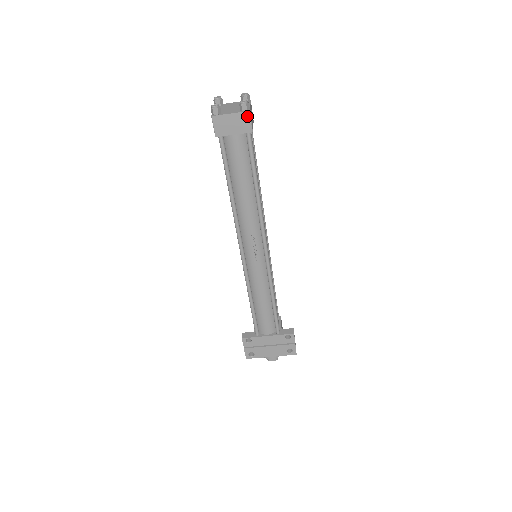
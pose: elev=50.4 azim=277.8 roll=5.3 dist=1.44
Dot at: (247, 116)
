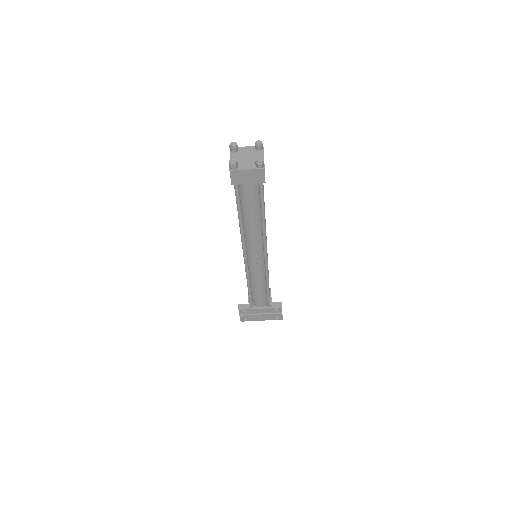
Dot at: (262, 172)
